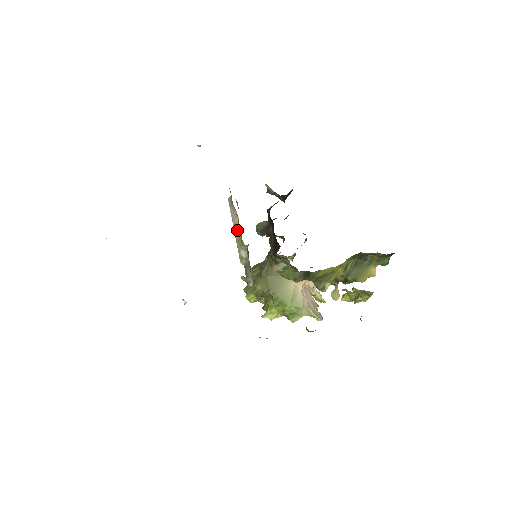
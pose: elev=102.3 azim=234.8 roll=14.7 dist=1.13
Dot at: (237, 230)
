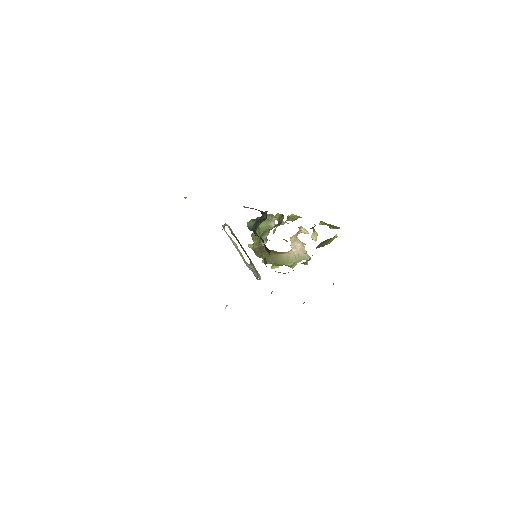
Dot at: (238, 250)
